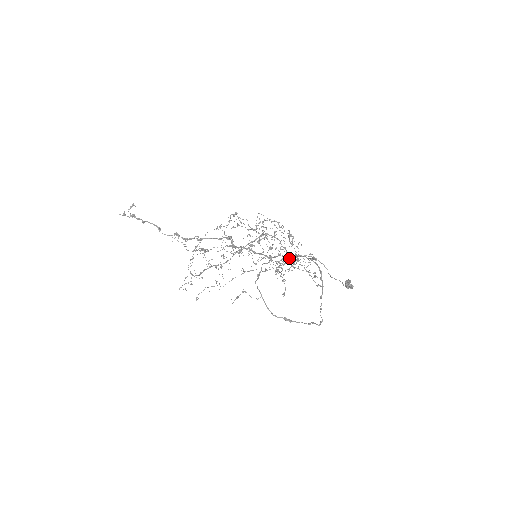
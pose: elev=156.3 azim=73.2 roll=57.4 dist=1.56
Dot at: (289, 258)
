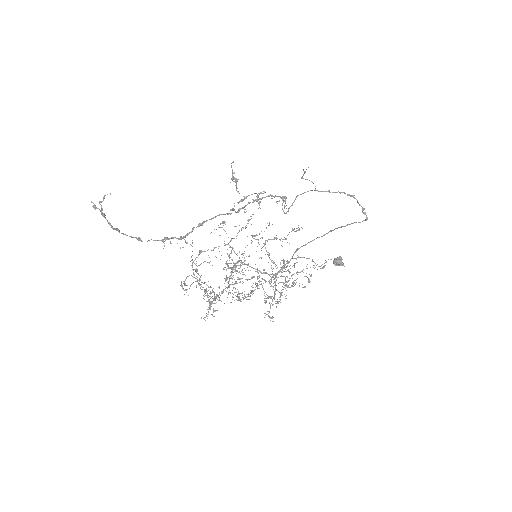
Dot at: (285, 239)
